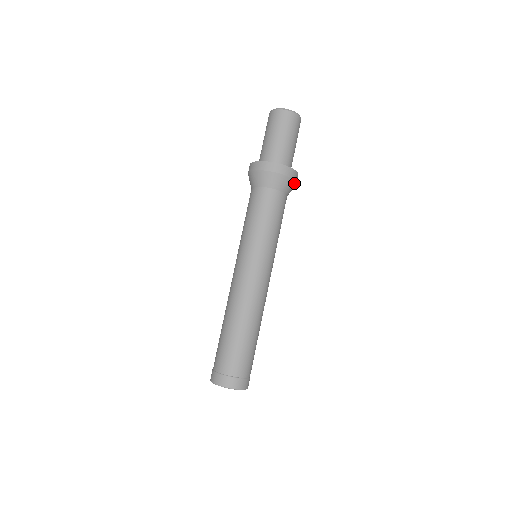
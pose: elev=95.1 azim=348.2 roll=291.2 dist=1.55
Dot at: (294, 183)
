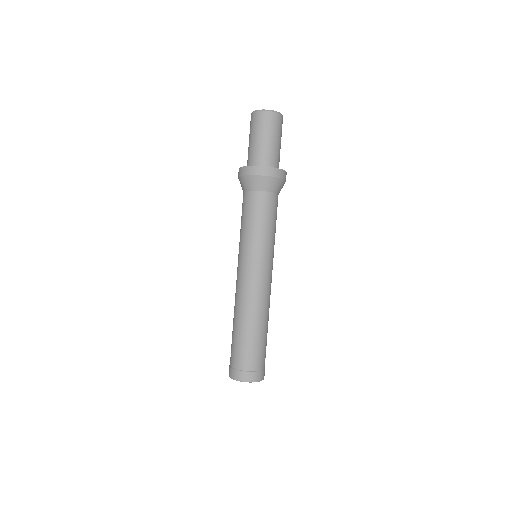
Dot at: (274, 179)
